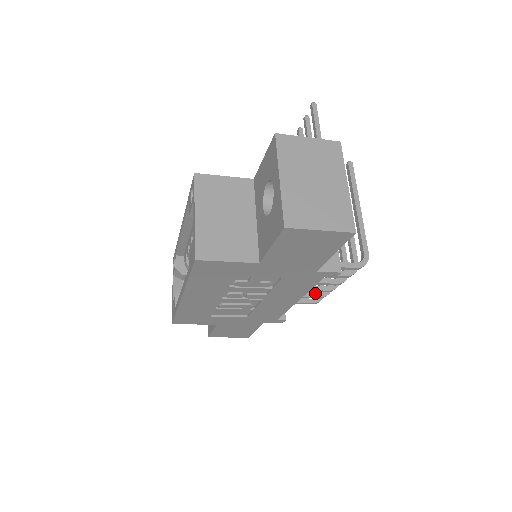
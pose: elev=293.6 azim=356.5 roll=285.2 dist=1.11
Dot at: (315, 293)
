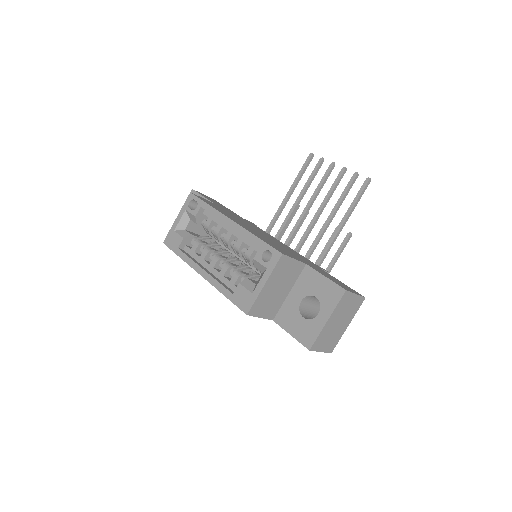
Dot at: occluded
